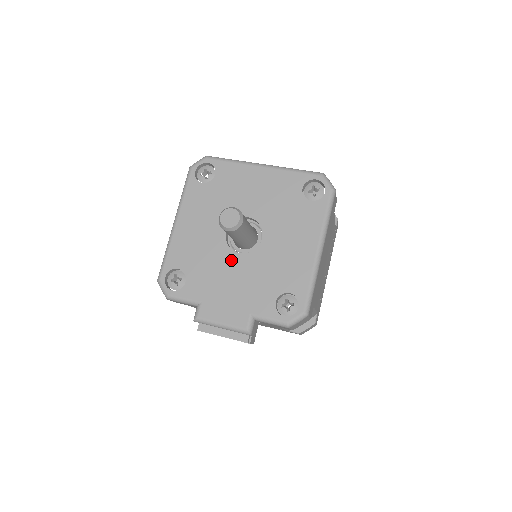
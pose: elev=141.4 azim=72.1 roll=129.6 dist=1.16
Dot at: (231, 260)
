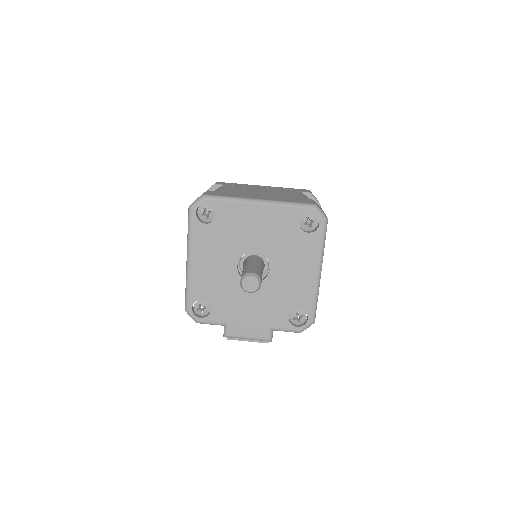
Dot at: occluded
